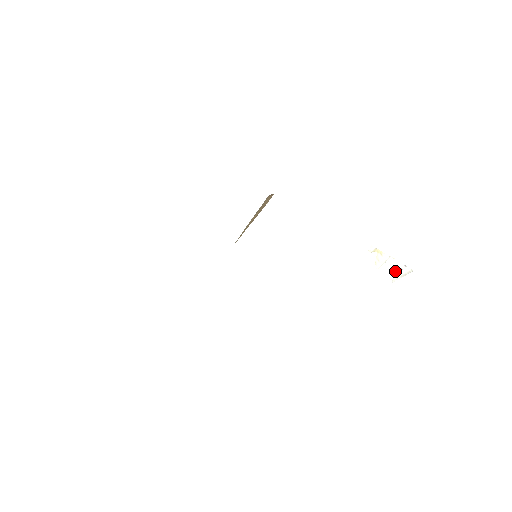
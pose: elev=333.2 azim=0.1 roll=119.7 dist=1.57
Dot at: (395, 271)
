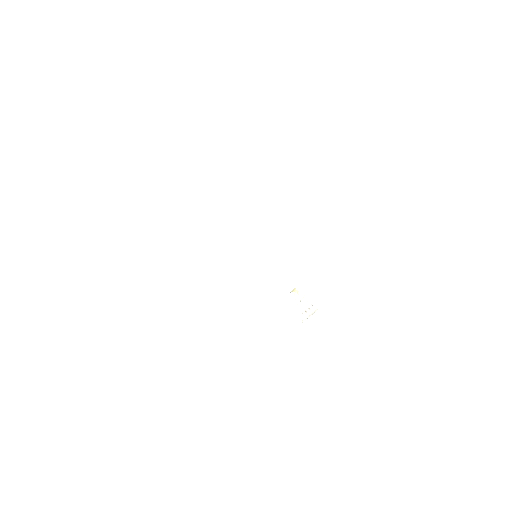
Dot at: (305, 311)
